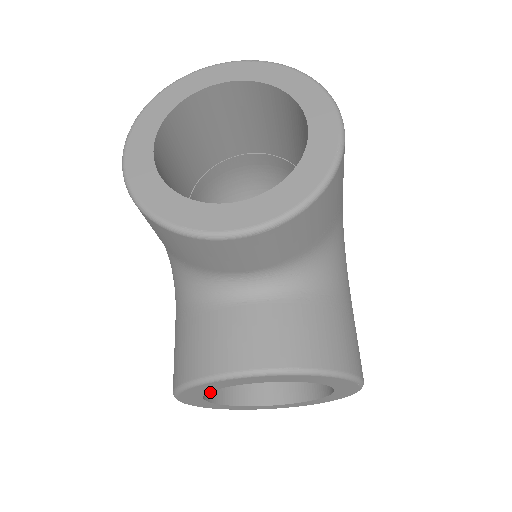
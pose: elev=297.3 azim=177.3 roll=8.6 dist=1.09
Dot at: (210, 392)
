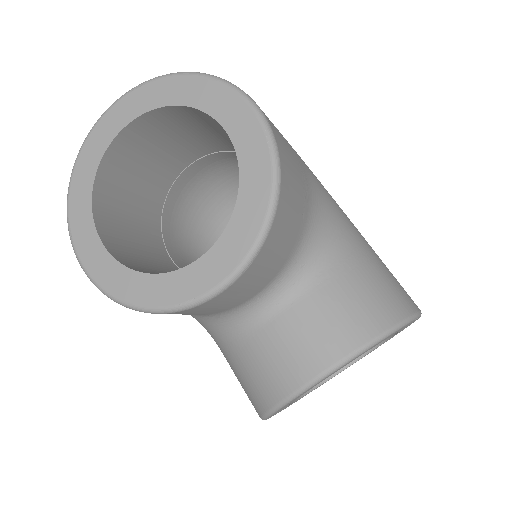
Dot at: occluded
